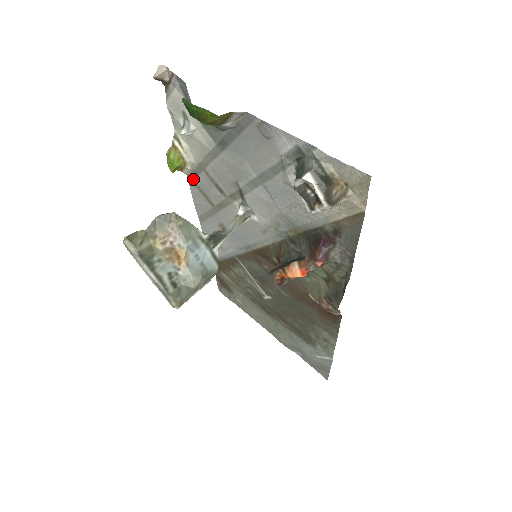
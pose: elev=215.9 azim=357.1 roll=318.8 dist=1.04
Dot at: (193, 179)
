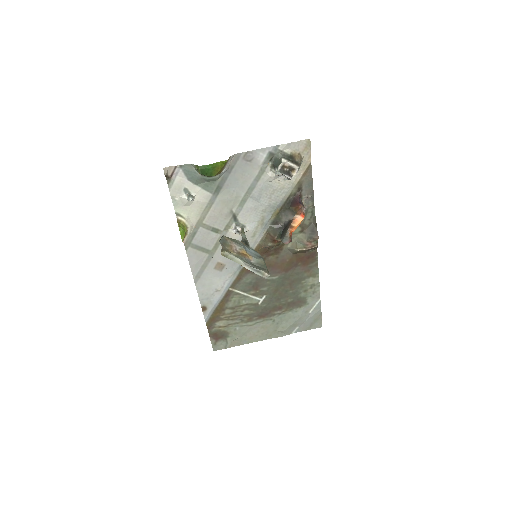
Dot at: (190, 243)
